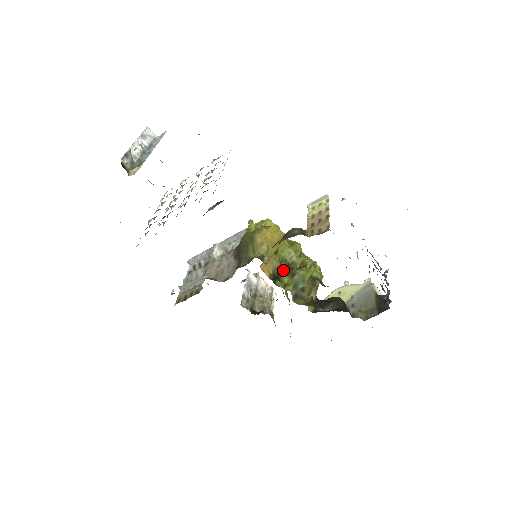
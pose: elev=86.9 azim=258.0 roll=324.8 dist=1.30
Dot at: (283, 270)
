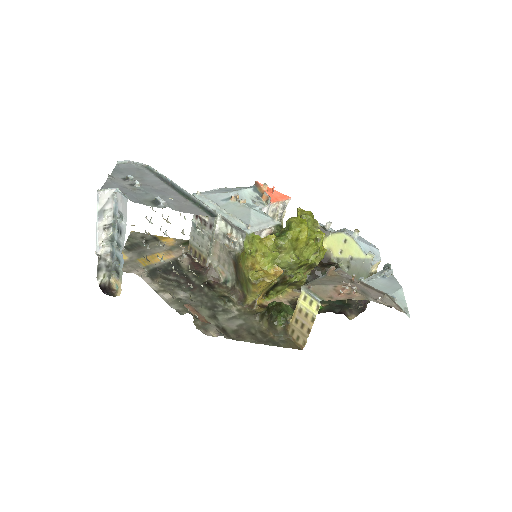
Dot at: (277, 284)
